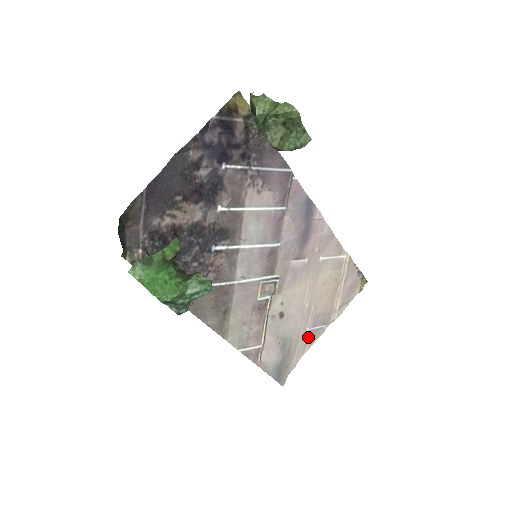
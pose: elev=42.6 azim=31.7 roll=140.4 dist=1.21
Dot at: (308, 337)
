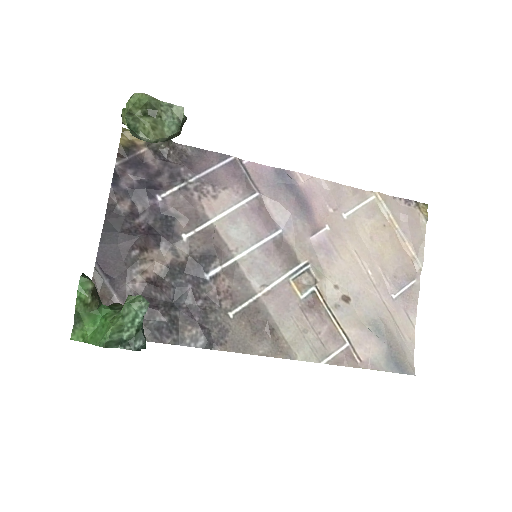
Dot at: (403, 304)
